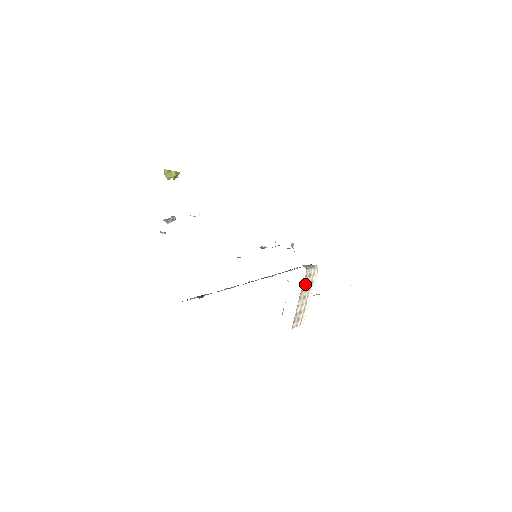
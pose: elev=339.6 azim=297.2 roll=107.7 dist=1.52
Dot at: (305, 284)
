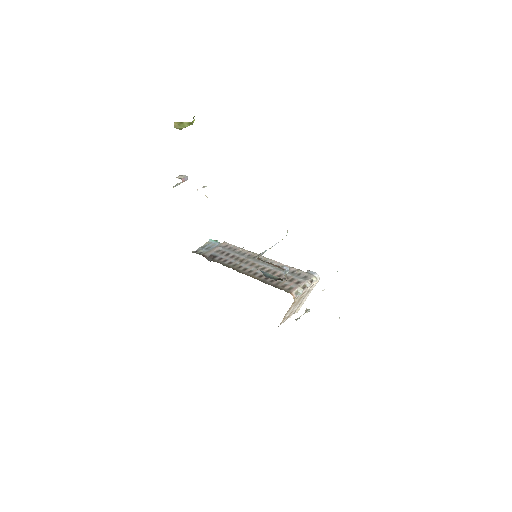
Dot at: (295, 302)
